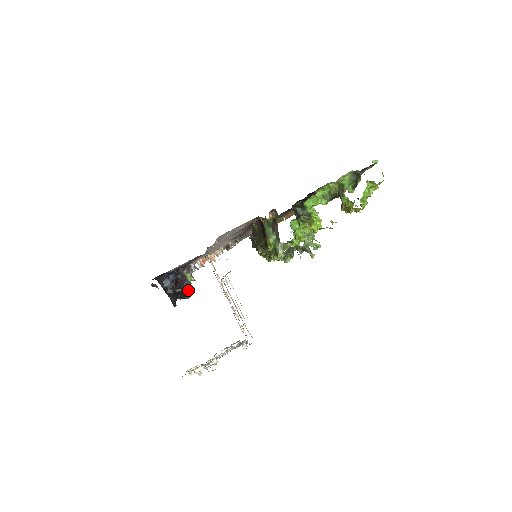
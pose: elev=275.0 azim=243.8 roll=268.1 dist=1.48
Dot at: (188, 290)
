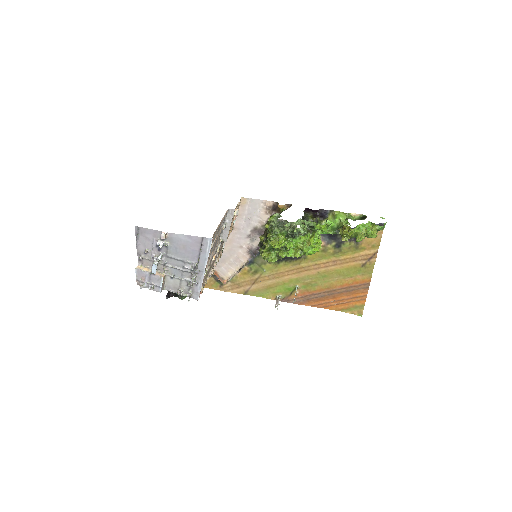
Dot at: occluded
